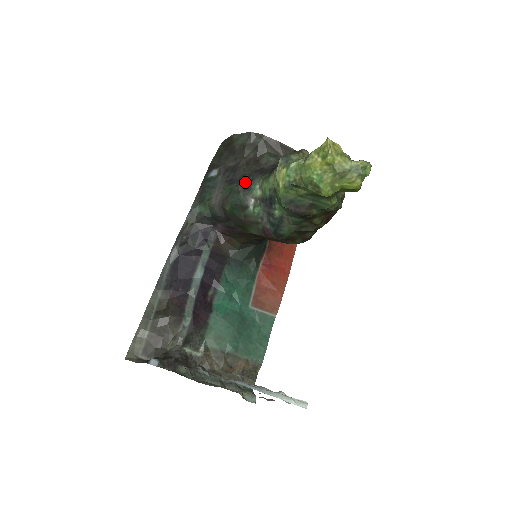
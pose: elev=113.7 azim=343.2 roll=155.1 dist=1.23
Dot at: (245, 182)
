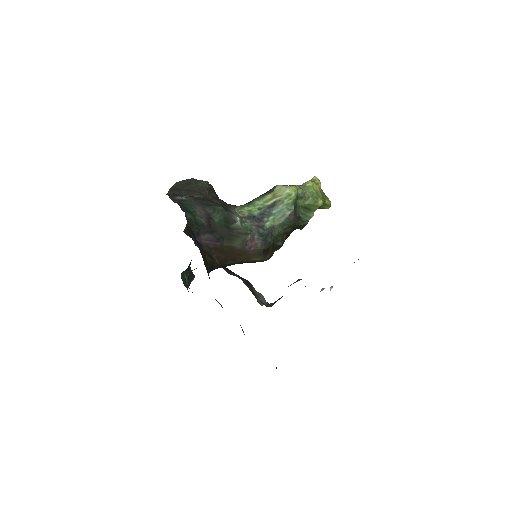
Dot at: (223, 207)
